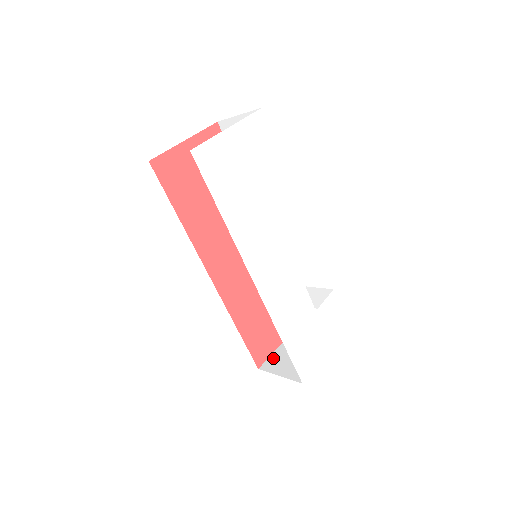
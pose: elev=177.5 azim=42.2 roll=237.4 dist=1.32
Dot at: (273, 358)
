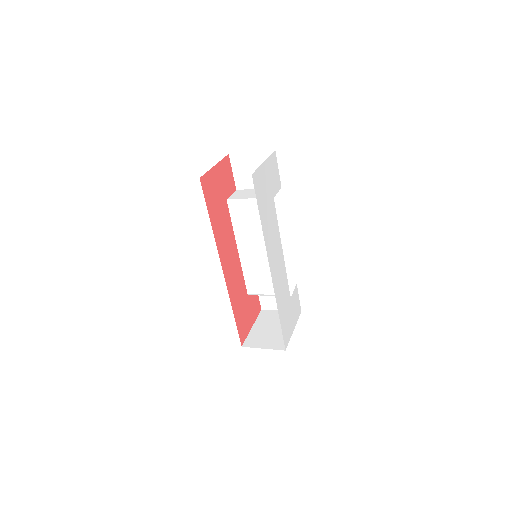
Dot at: (250, 338)
